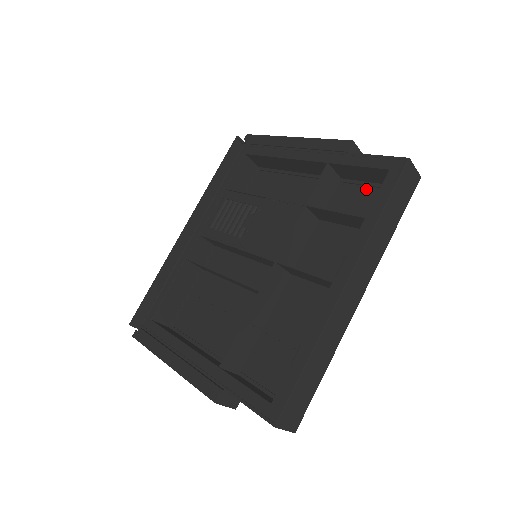
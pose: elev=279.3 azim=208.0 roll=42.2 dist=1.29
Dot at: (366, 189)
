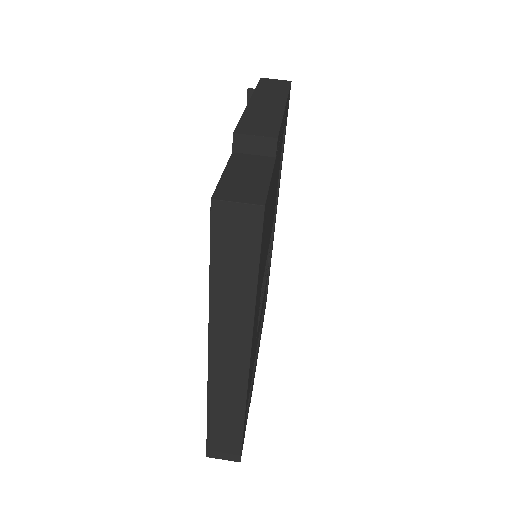
Dot at: occluded
